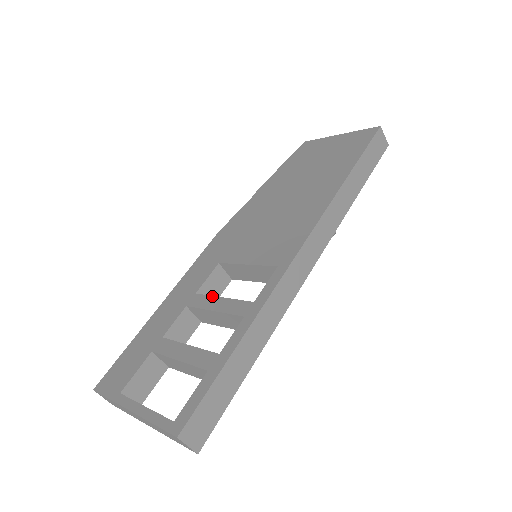
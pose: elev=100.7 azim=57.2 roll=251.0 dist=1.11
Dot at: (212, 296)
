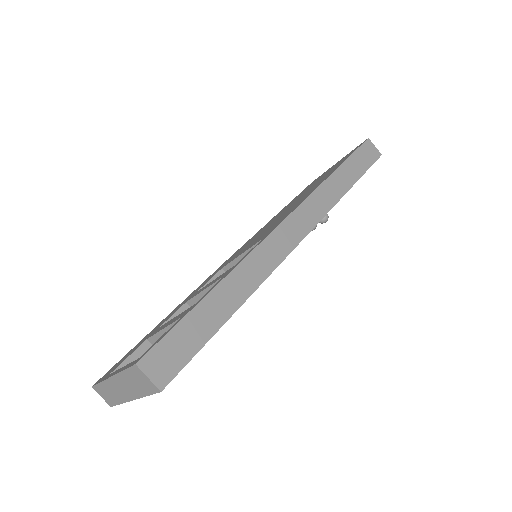
Dot at: (207, 284)
